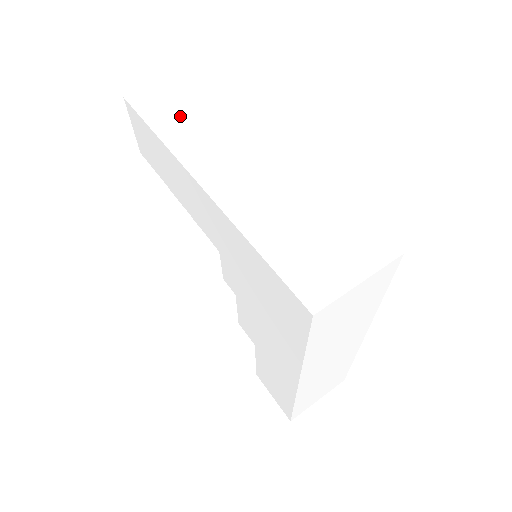
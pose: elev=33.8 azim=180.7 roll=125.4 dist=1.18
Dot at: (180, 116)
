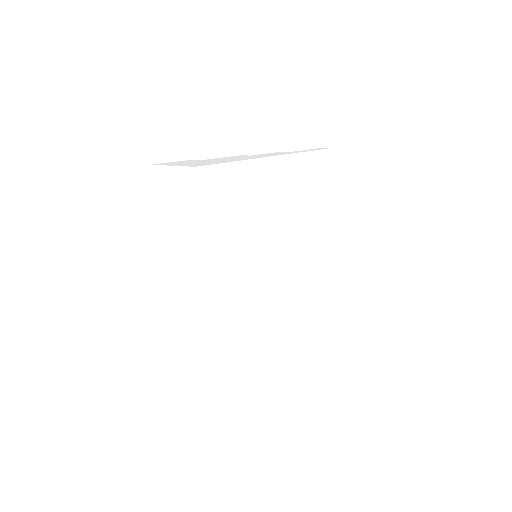
Dot at: (170, 211)
